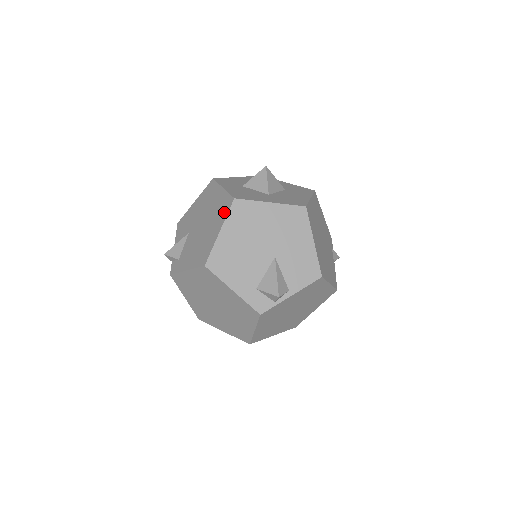
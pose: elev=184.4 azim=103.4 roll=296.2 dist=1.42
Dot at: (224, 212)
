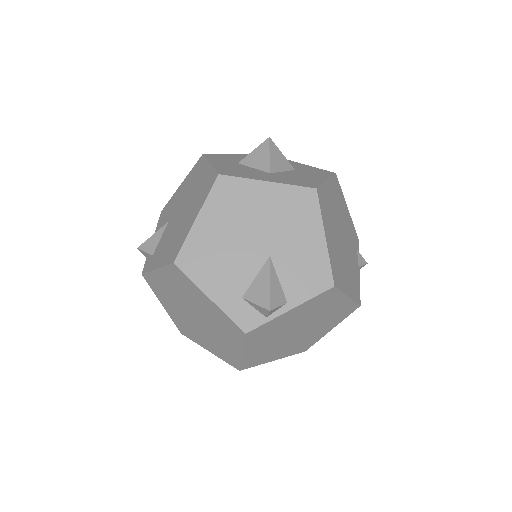
Dot at: (205, 193)
